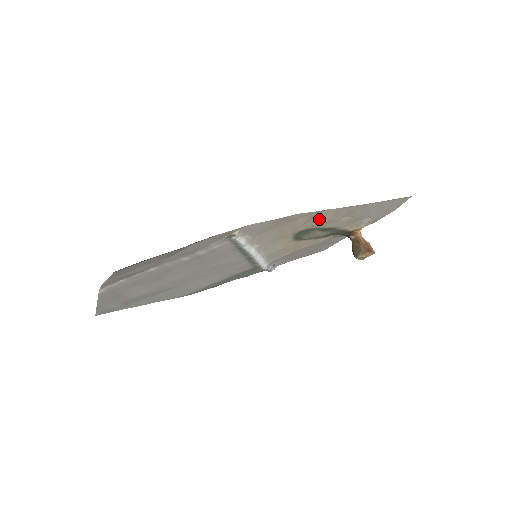
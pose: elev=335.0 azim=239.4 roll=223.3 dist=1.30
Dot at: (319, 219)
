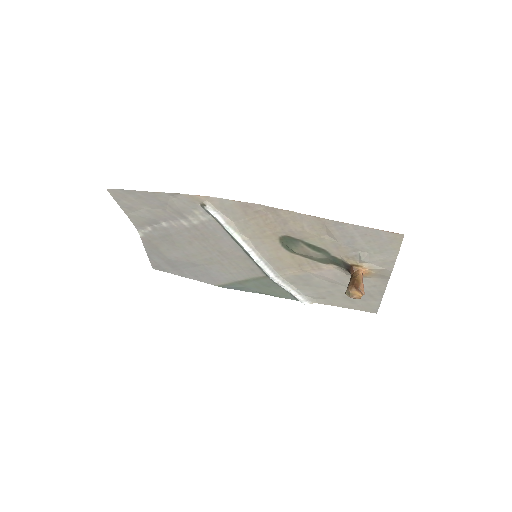
Dot at: (292, 224)
